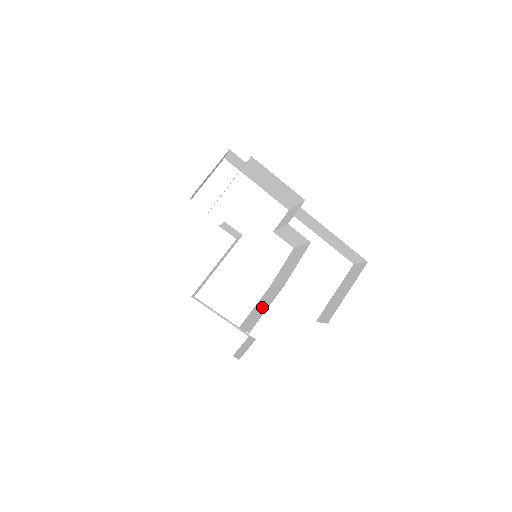
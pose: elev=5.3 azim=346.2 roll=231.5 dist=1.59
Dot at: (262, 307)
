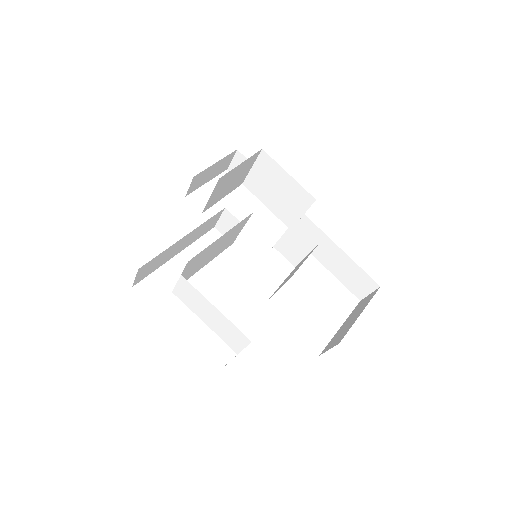
Dot at: occluded
